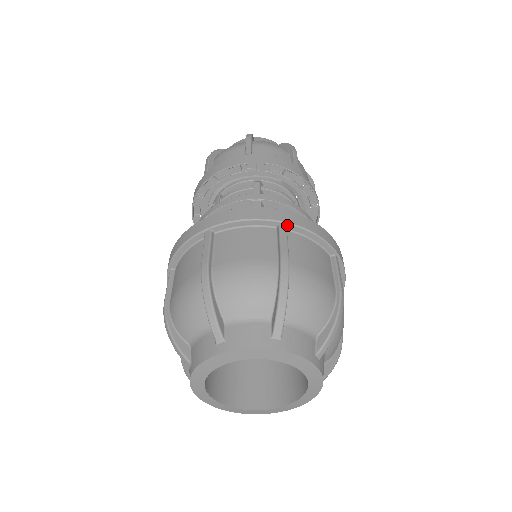
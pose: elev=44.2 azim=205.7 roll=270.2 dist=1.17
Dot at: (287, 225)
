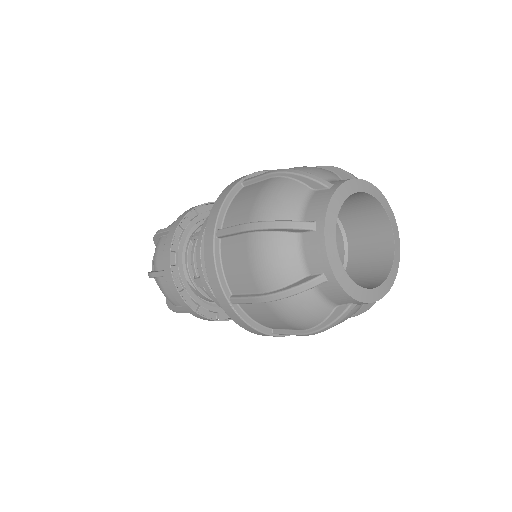
Dot at: occluded
